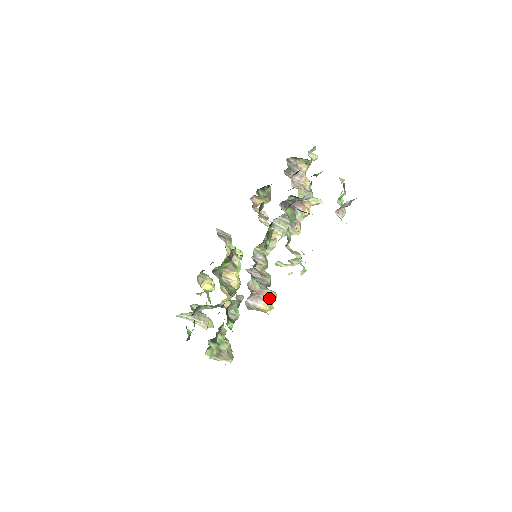
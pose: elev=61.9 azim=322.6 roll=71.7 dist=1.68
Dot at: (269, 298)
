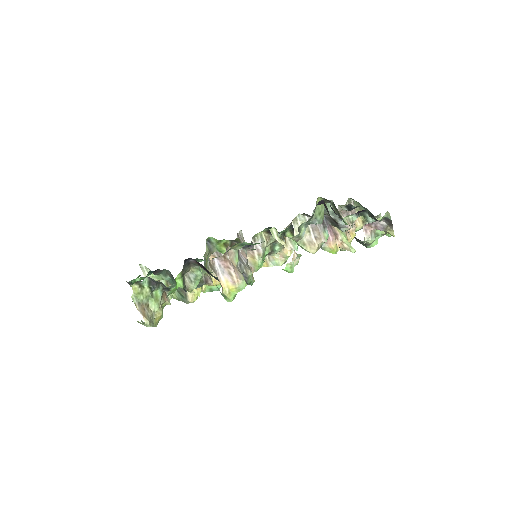
Dot at: (237, 278)
